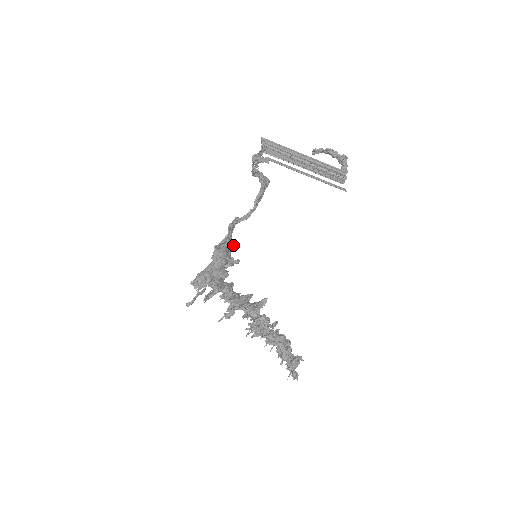
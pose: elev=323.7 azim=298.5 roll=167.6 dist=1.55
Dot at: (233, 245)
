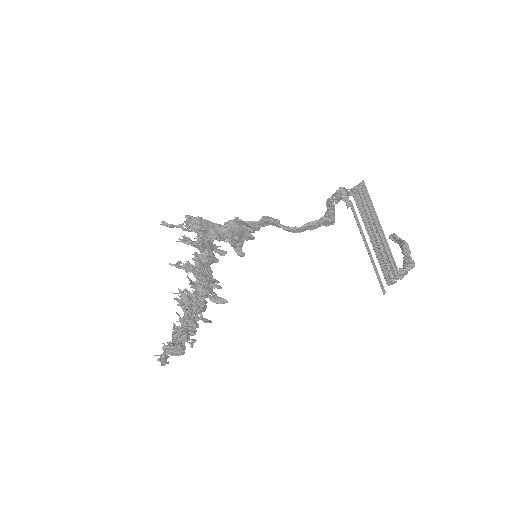
Dot at: (253, 238)
